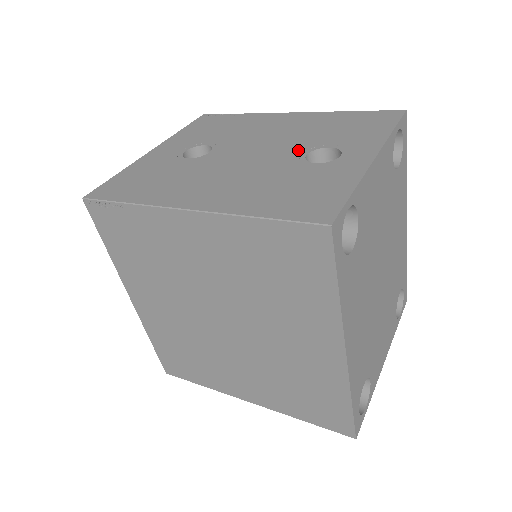
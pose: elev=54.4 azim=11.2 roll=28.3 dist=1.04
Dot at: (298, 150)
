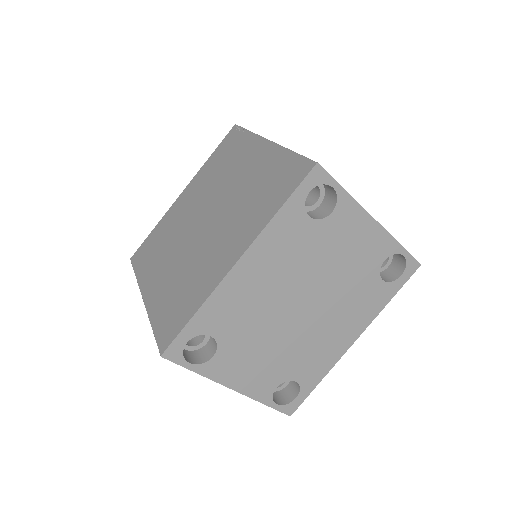
Dot at: occluded
